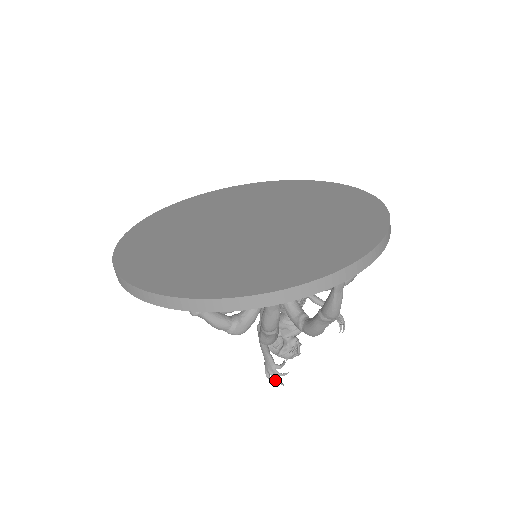
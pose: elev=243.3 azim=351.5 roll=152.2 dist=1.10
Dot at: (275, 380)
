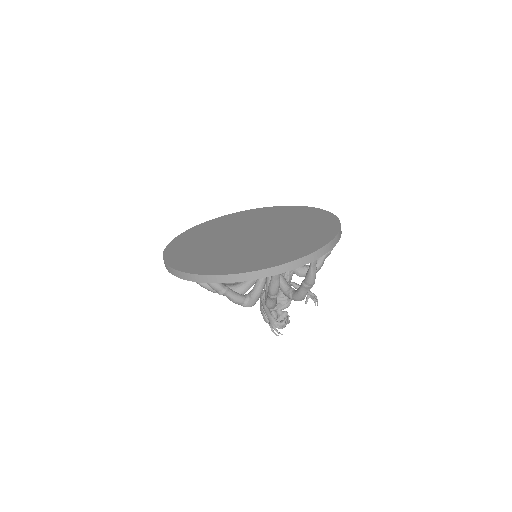
Dot at: (277, 332)
